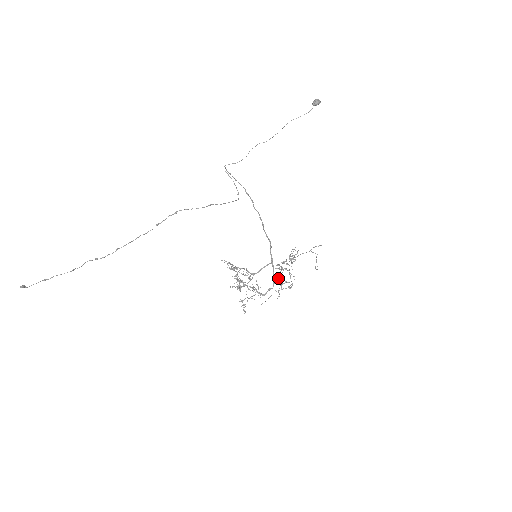
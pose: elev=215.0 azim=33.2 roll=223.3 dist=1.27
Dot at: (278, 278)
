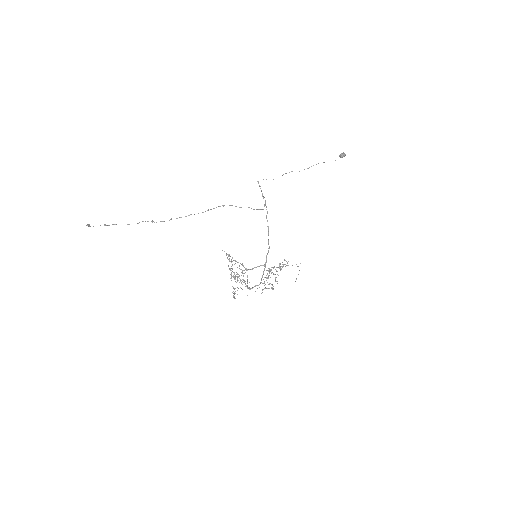
Dot at: occluded
